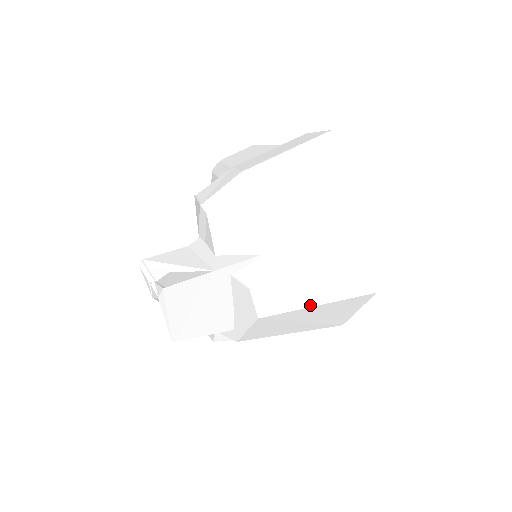
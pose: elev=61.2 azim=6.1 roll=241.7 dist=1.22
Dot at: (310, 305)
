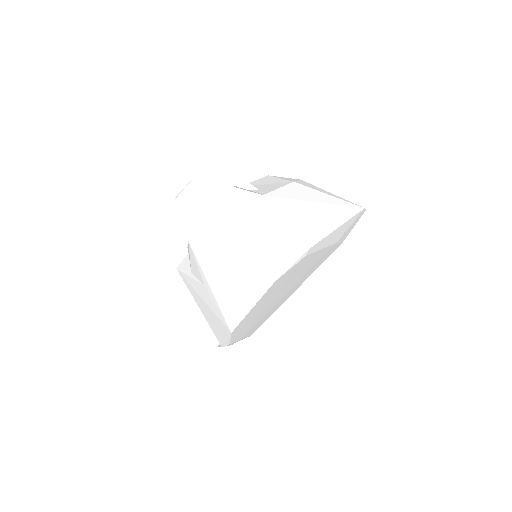
Dot at: (240, 233)
